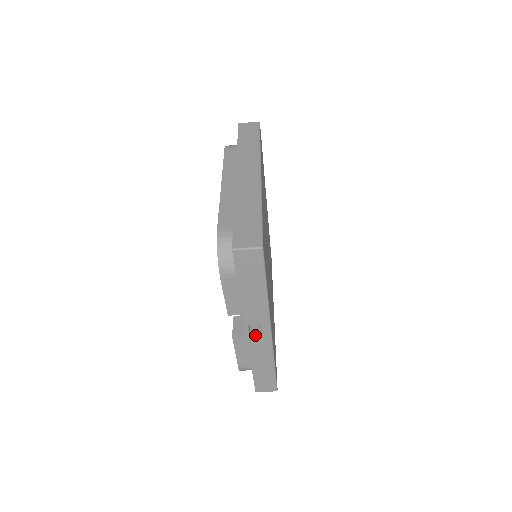
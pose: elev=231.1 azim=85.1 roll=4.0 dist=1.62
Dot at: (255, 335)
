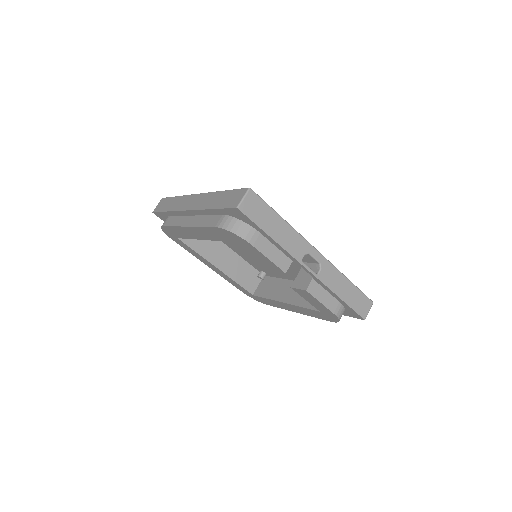
Dot at: occluded
